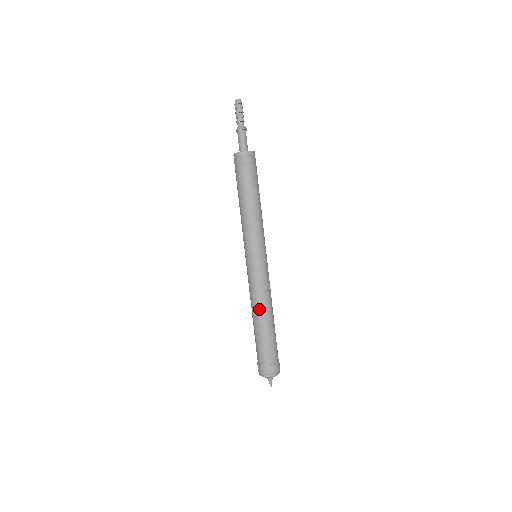
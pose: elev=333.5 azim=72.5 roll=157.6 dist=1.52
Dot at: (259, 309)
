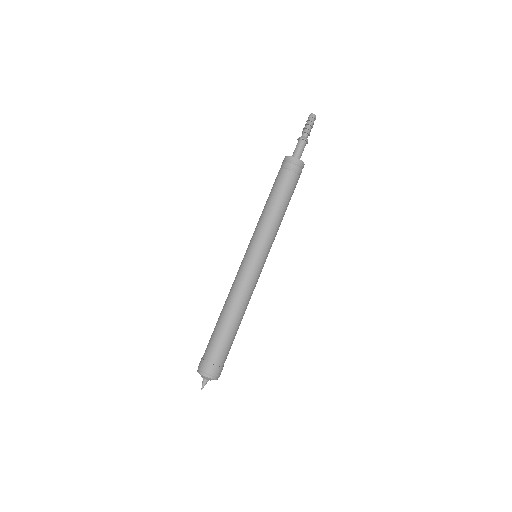
Dot at: (229, 303)
